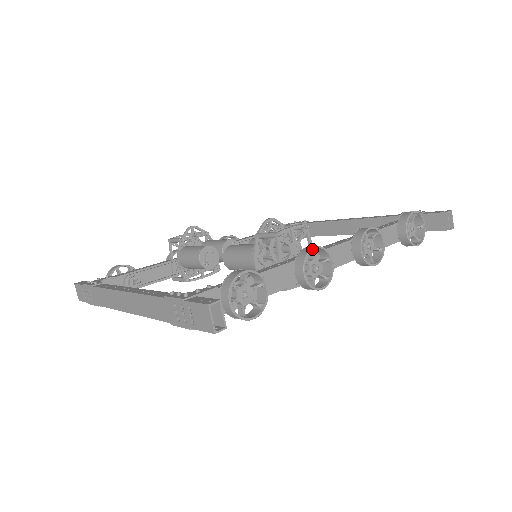
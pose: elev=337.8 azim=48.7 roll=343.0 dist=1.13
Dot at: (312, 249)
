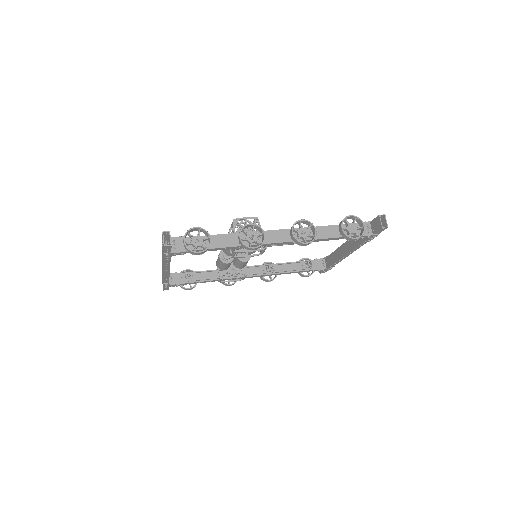
Dot at: (248, 224)
